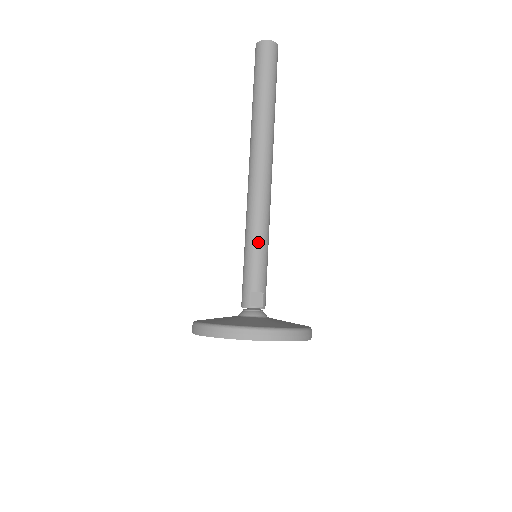
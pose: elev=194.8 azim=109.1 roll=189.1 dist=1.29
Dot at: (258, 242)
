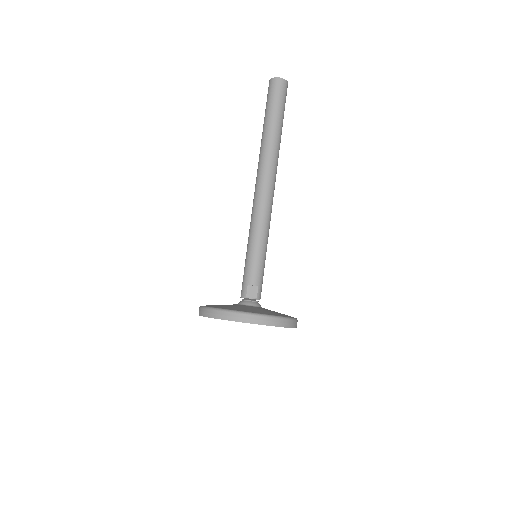
Dot at: (256, 244)
